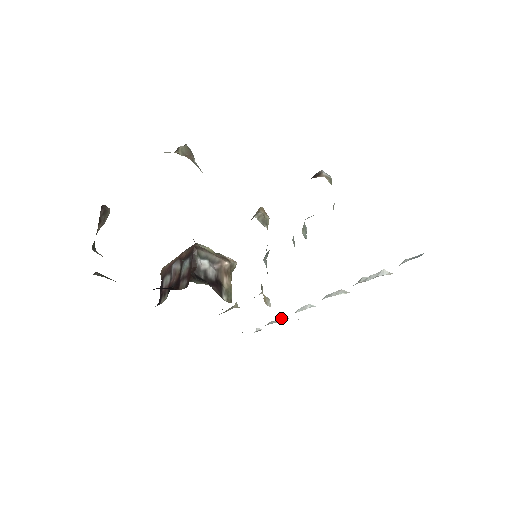
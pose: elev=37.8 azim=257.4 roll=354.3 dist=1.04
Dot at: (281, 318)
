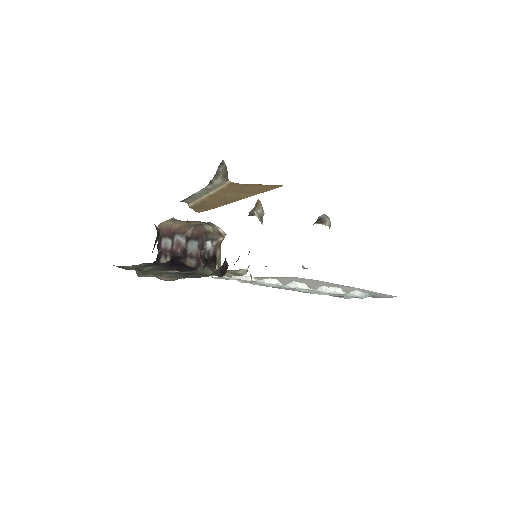
Dot at: (249, 277)
